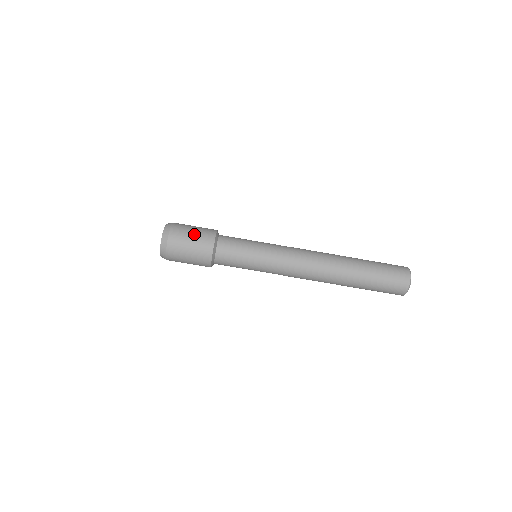
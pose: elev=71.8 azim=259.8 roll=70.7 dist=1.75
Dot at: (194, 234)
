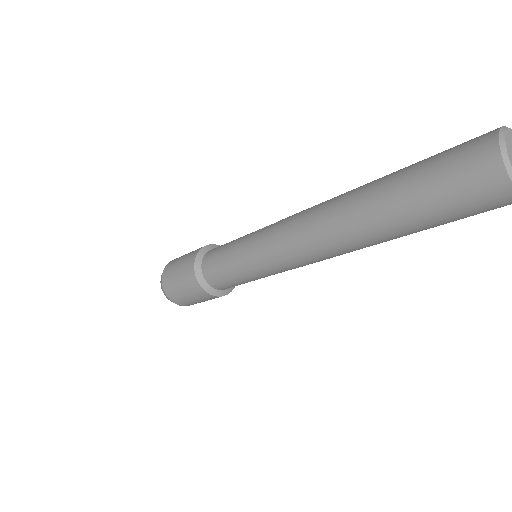
Dot at: (189, 297)
